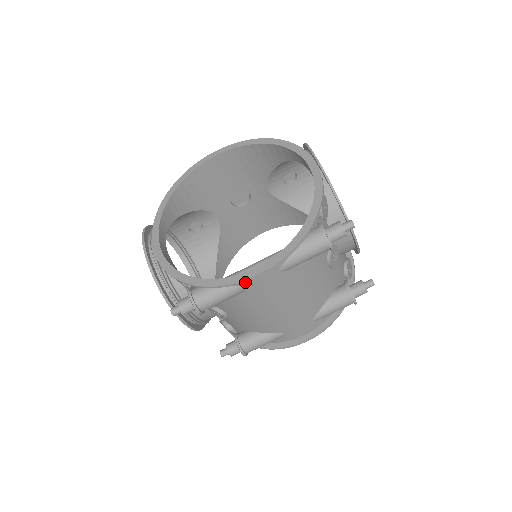
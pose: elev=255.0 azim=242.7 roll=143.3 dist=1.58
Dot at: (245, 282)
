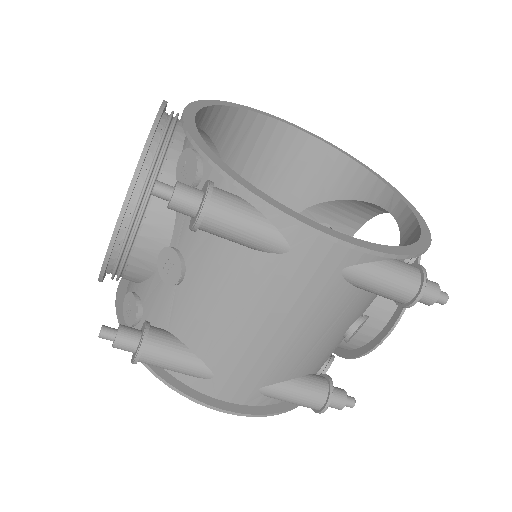
Dot at: (298, 239)
